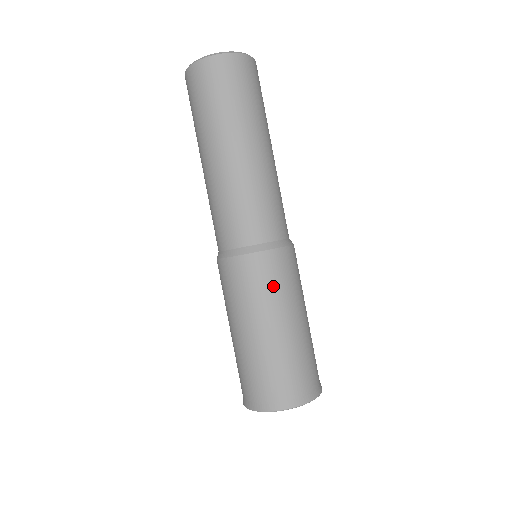
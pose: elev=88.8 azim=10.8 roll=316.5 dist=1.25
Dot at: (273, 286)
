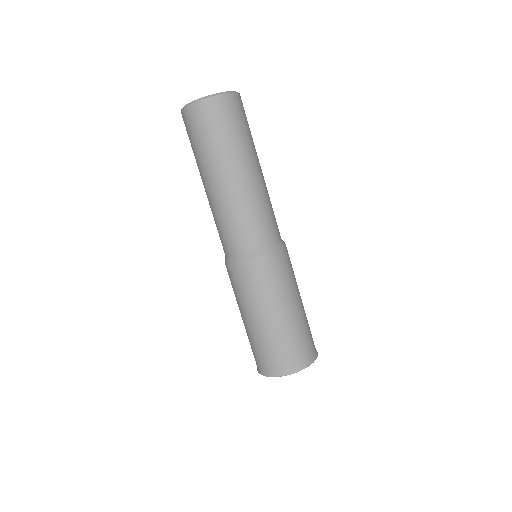
Dot at: (280, 280)
